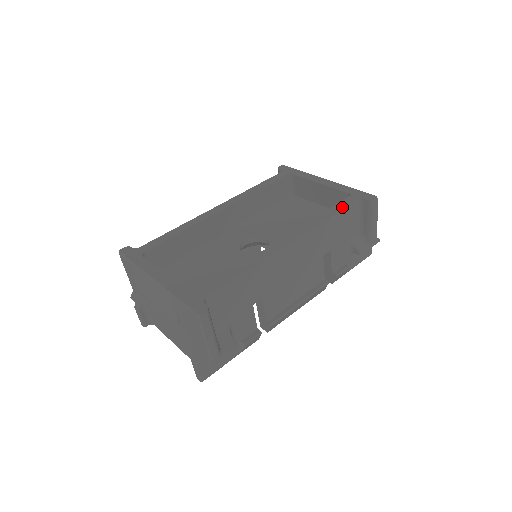
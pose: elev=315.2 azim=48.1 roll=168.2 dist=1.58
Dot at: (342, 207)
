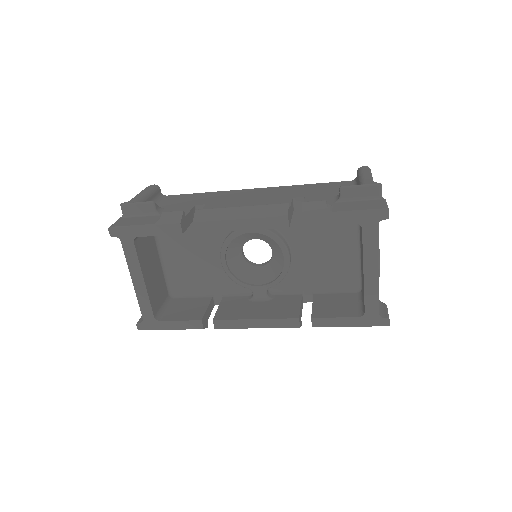
Dot at: occluded
